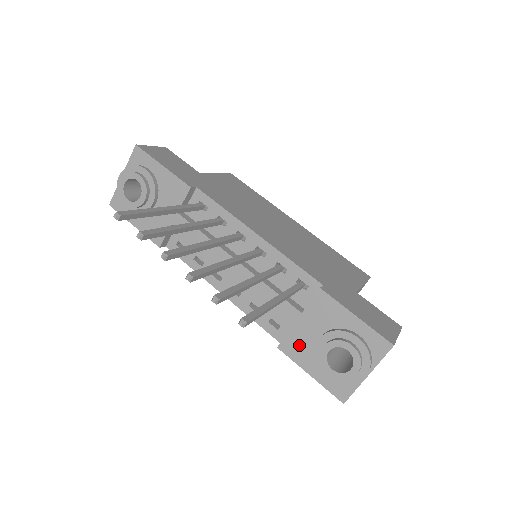
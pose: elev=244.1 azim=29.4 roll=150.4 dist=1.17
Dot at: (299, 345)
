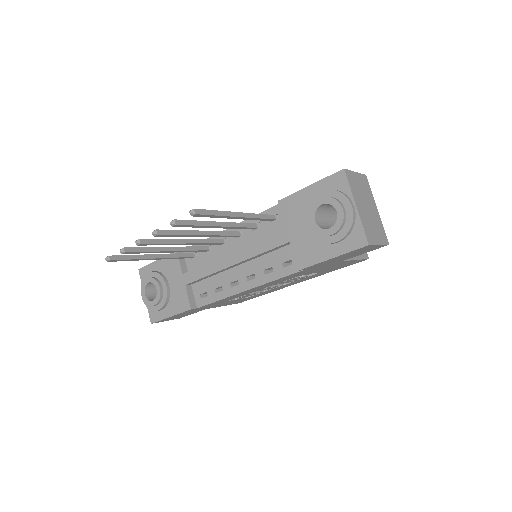
Dot at: (305, 249)
